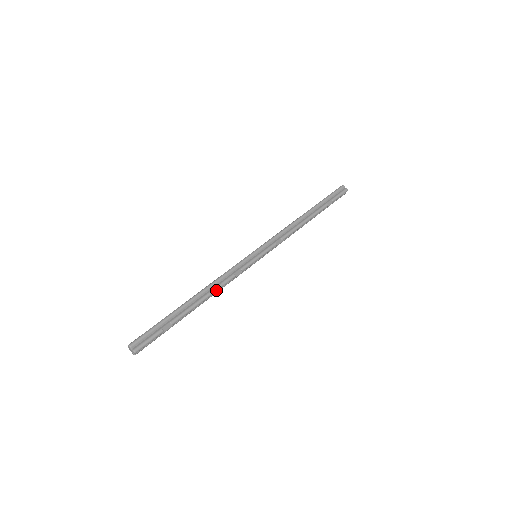
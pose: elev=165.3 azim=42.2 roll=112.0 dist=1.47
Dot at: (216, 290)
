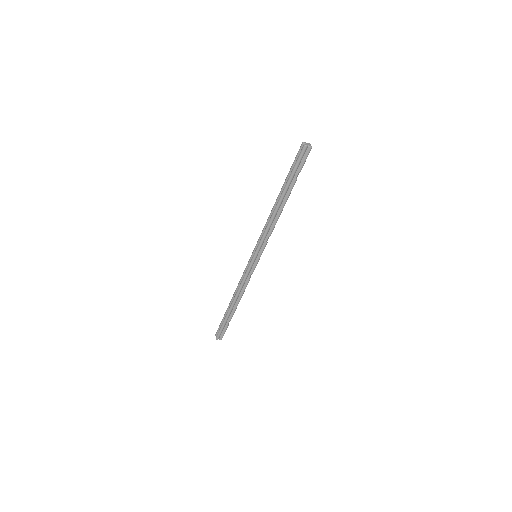
Dot at: (243, 293)
